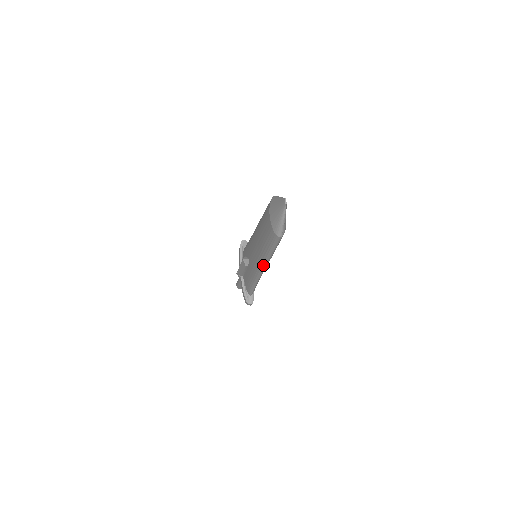
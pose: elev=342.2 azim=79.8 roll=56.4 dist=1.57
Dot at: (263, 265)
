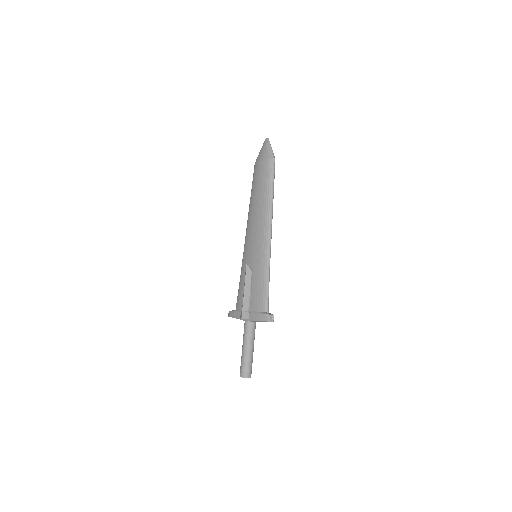
Dot at: (270, 219)
